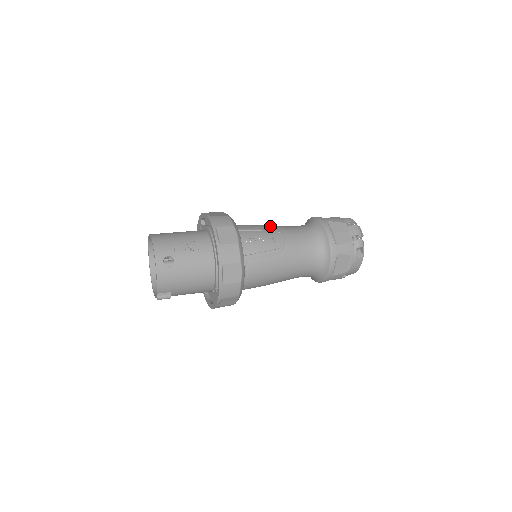
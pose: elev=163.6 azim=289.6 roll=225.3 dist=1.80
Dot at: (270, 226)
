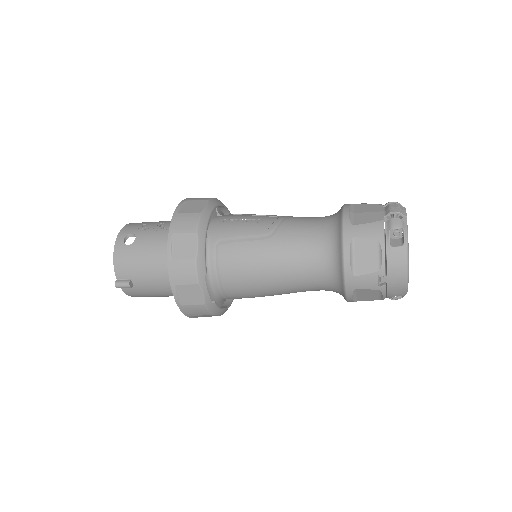
Dot at: occluded
